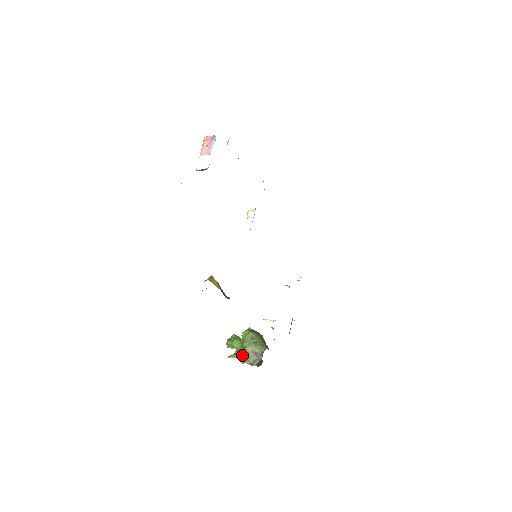
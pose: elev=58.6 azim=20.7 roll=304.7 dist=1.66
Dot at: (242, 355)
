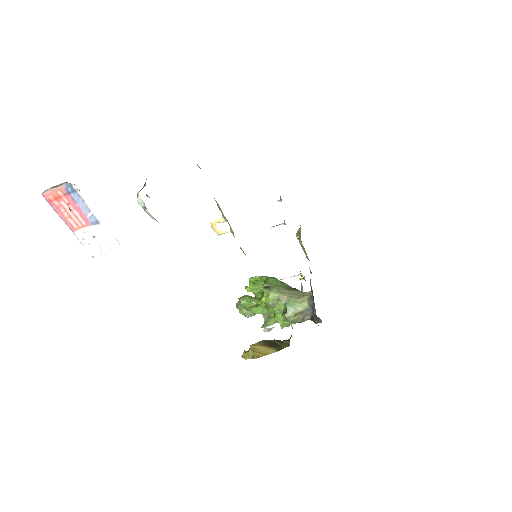
Dot at: (285, 324)
